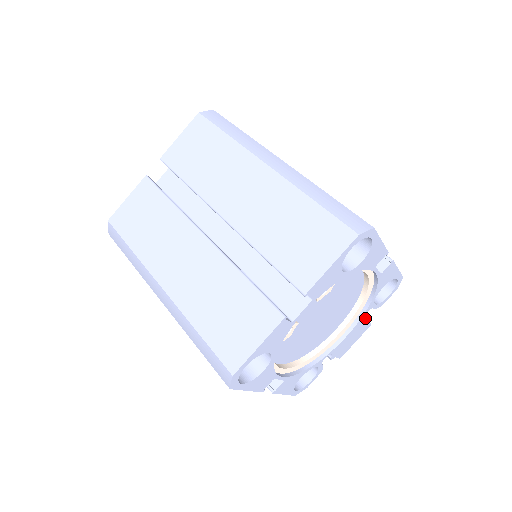
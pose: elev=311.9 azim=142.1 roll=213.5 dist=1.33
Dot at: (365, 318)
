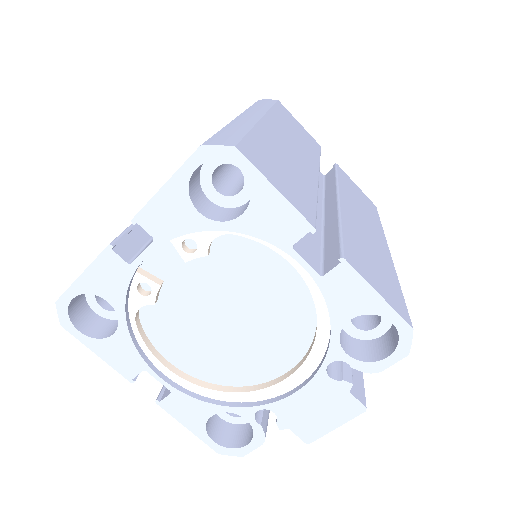
Dot at: (337, 379)
